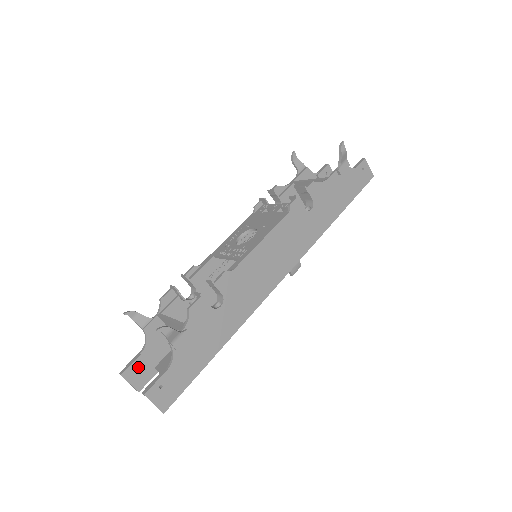
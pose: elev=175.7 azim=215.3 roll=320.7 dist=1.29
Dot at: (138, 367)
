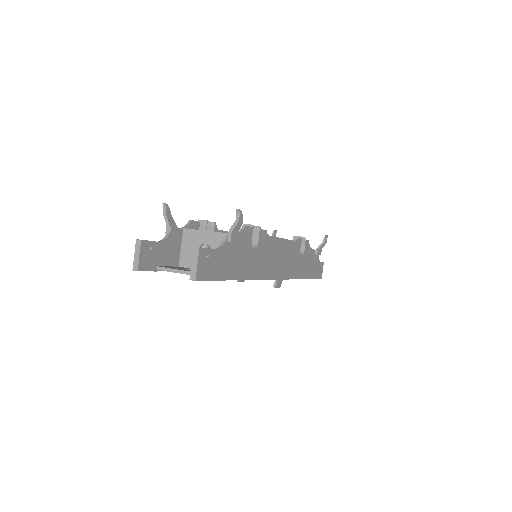
Dot at: (152, 249)
